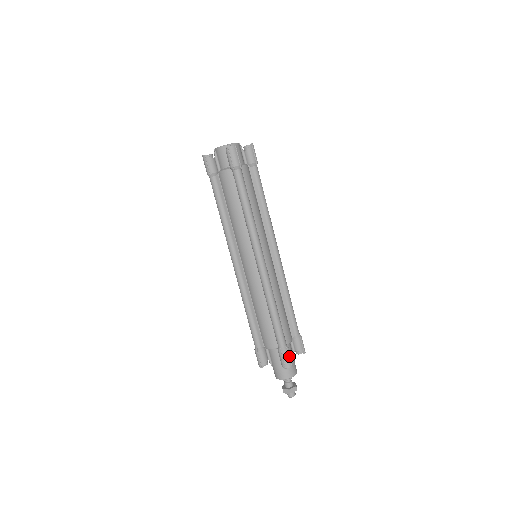
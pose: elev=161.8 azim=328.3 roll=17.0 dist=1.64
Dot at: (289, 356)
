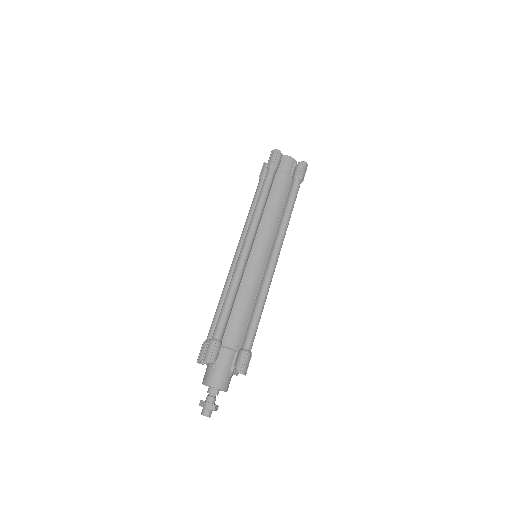
Dot at: occluded
